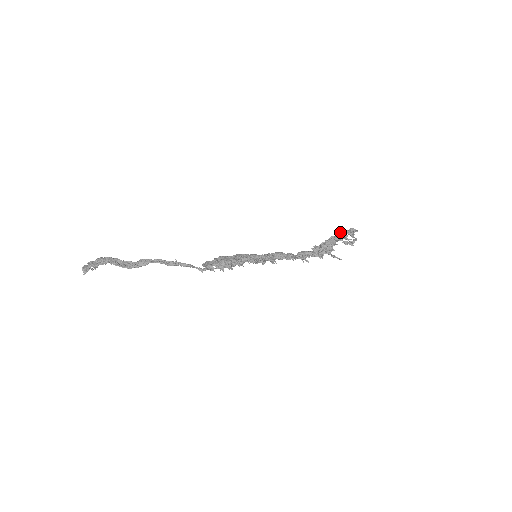
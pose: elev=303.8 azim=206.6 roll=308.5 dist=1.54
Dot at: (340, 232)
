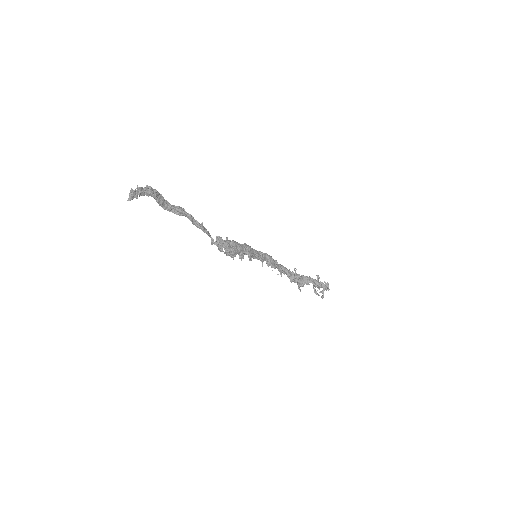
Dot at: (320, 282)
